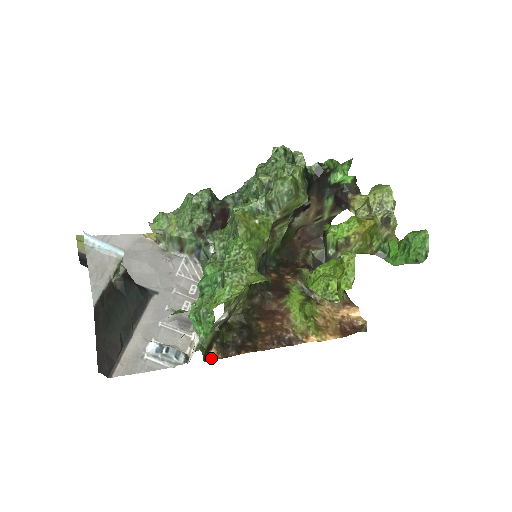
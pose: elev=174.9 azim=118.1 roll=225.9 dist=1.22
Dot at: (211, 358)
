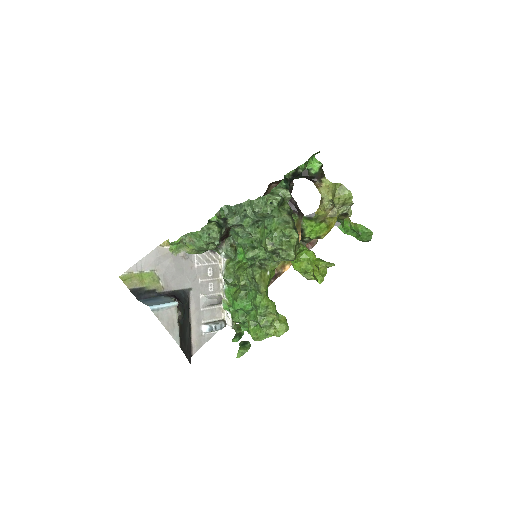
Dot at: occluded
